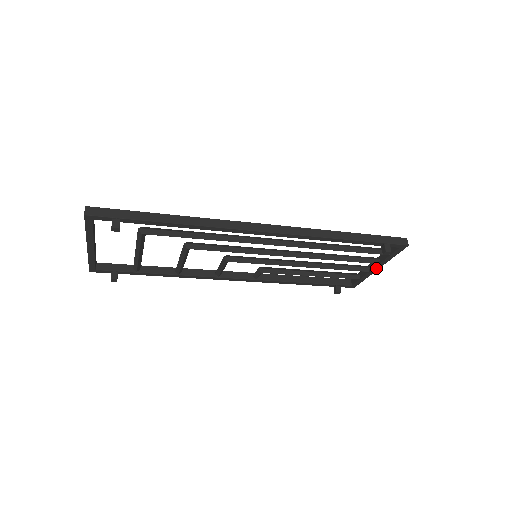
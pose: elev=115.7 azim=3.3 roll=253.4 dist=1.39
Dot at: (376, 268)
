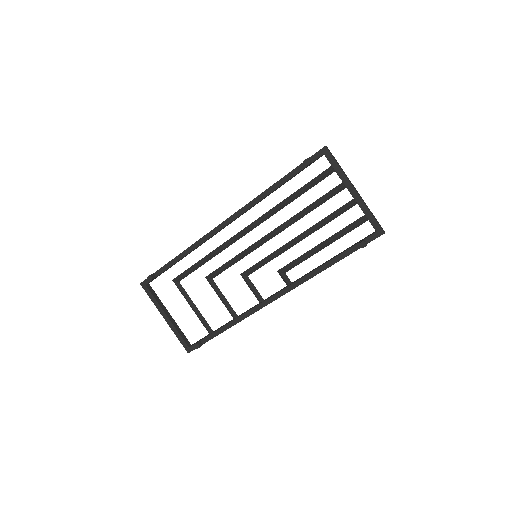
Dot at: (351, 191)
